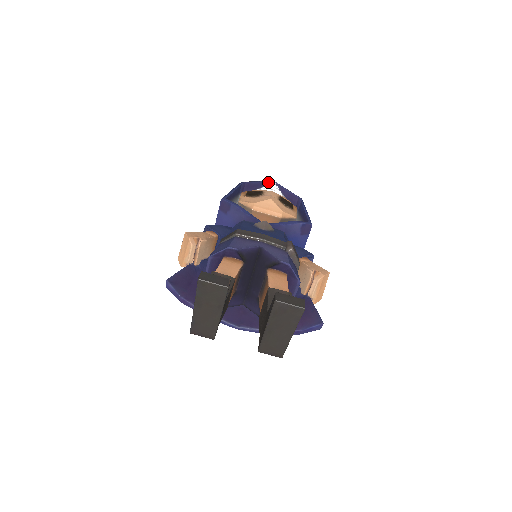
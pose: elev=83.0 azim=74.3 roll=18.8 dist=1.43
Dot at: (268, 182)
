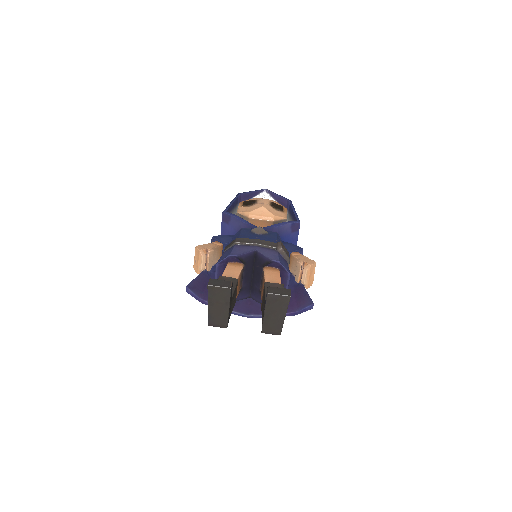
Dot at: (260, 190)
